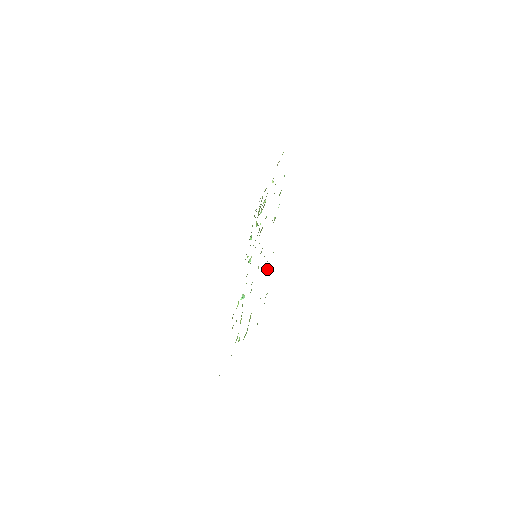
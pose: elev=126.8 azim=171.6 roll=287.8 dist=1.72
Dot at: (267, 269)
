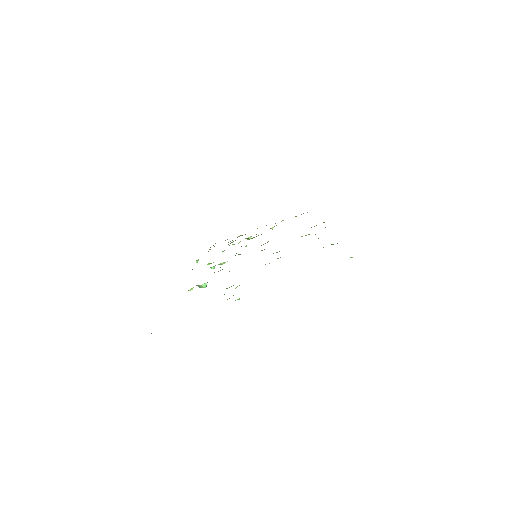
Dot at: occluded
